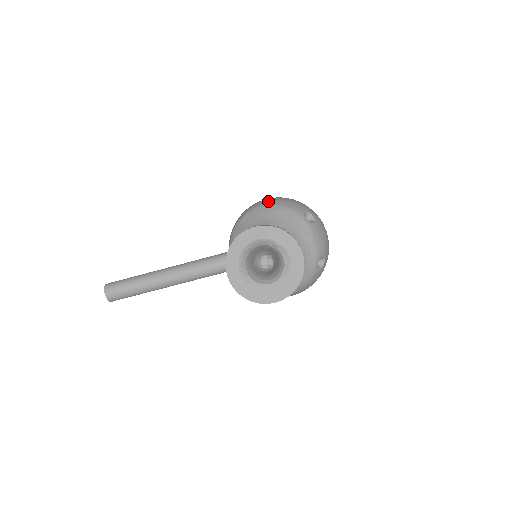
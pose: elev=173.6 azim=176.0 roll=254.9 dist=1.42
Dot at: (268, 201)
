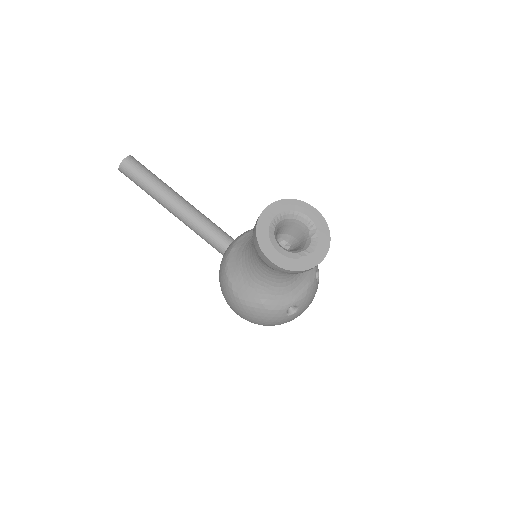
Dot at: occluded
